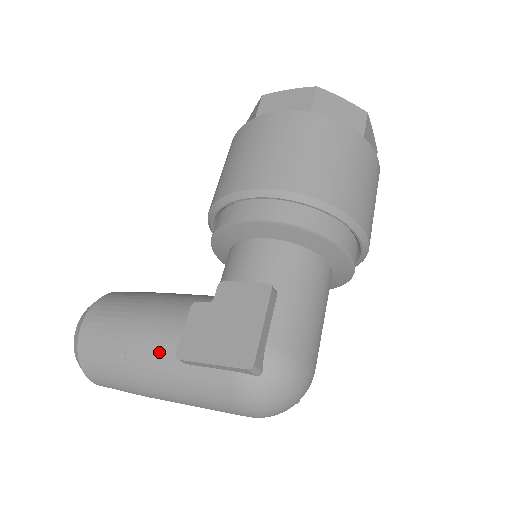
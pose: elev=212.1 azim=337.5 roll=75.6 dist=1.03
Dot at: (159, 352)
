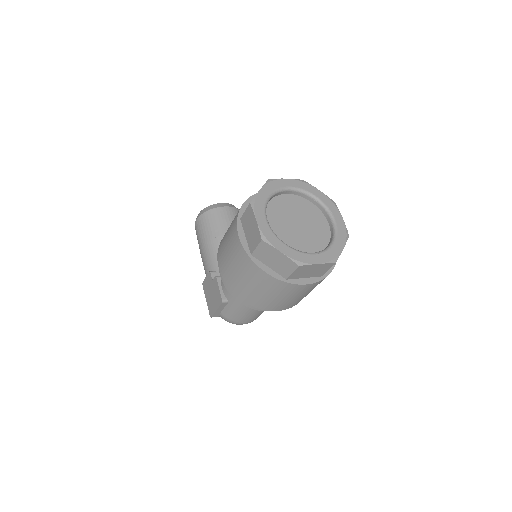
Dot at: occluded
